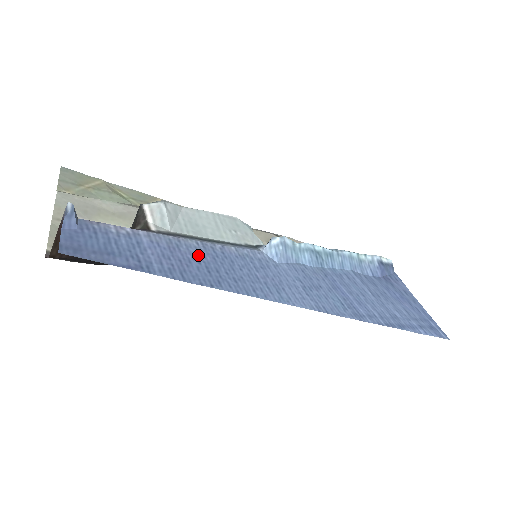
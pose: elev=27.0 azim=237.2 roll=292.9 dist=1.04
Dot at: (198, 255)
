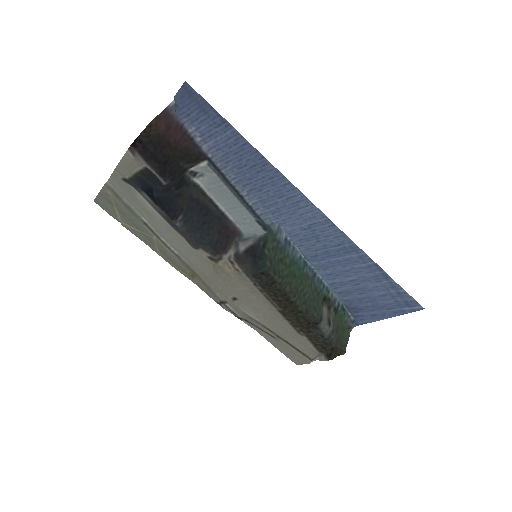
Dot at: (241, 170)
